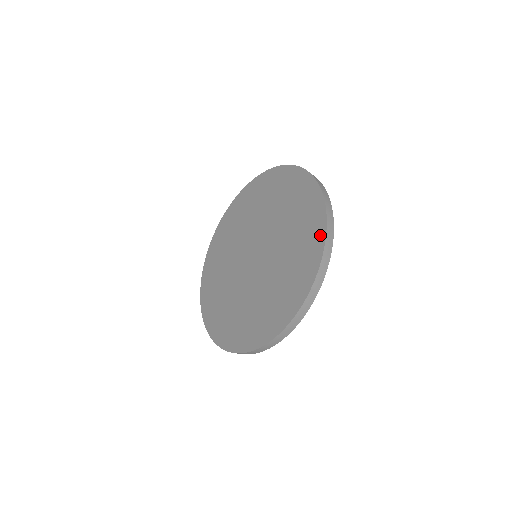
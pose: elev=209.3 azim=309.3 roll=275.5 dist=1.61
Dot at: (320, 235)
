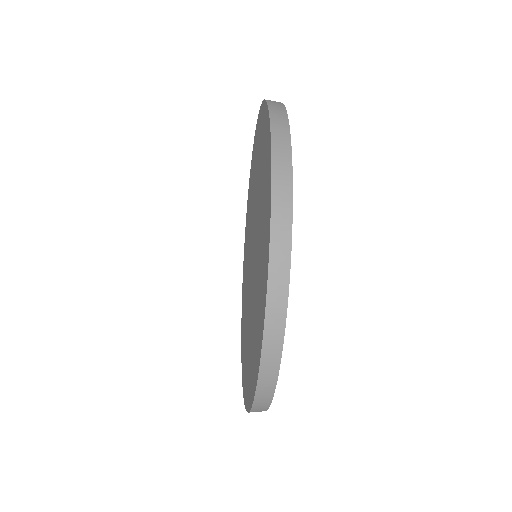
Dot at: (257, 365)
